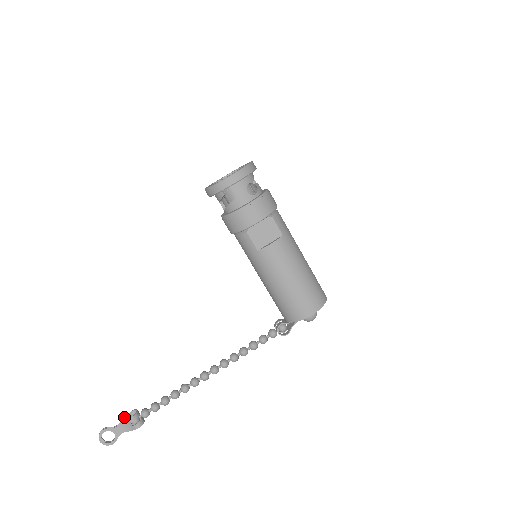
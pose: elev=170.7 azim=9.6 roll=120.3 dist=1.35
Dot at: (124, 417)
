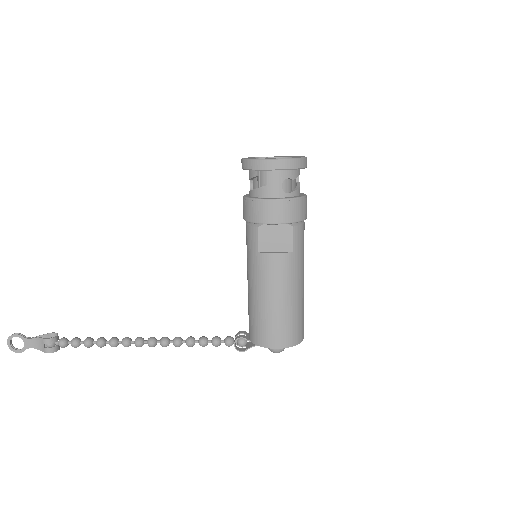
Dot at: occluded
